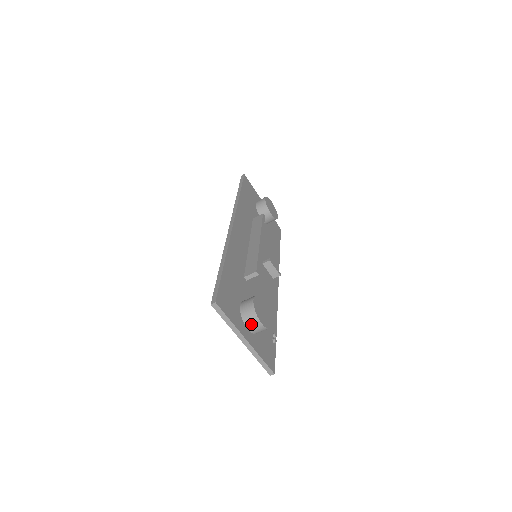
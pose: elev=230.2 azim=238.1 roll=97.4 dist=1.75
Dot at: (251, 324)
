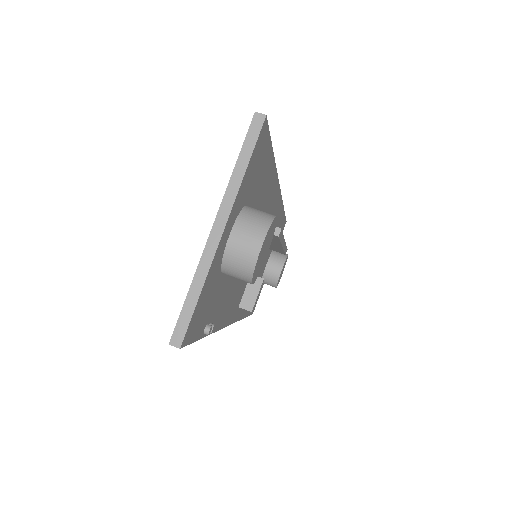
Dot at: (245, 231)
